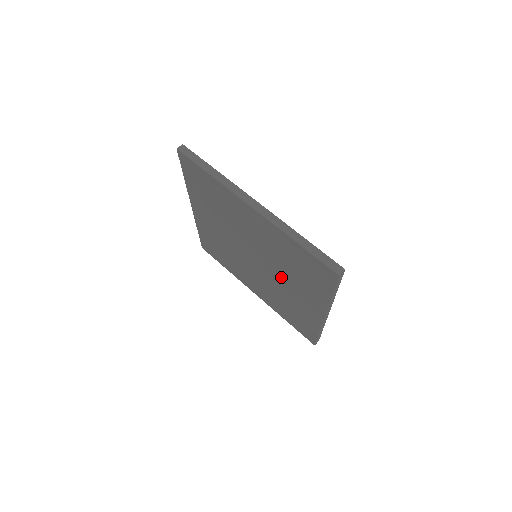
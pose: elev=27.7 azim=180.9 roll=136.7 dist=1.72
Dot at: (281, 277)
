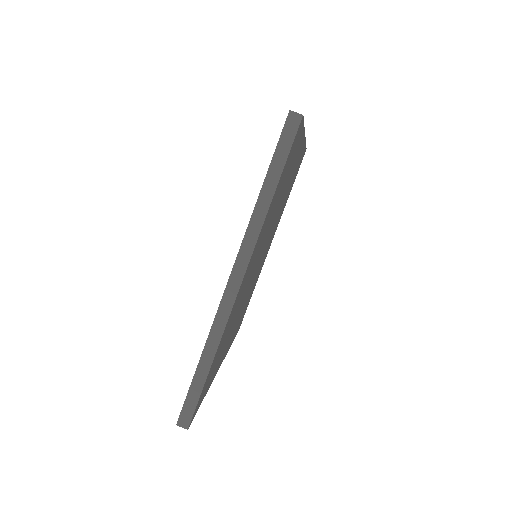
Dot at: occluded
